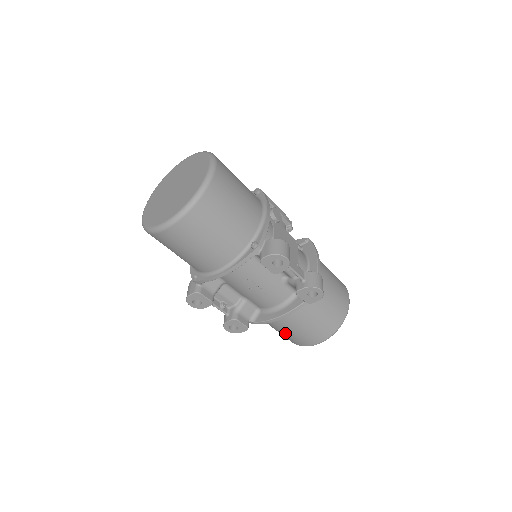
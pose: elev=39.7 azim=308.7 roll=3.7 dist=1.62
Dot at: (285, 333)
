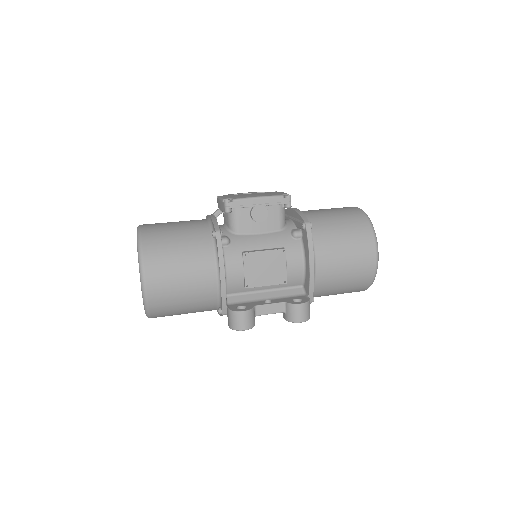
Dot at: occluded
